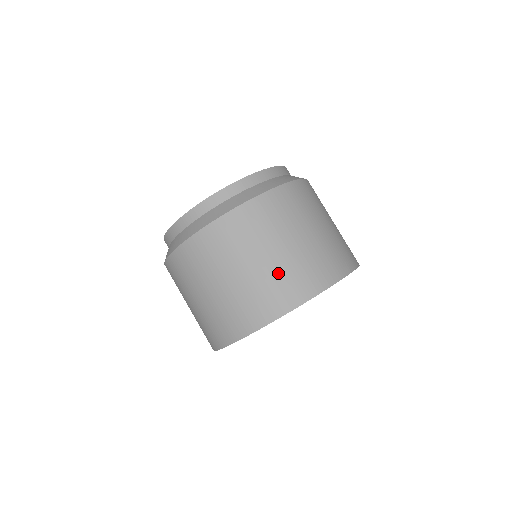
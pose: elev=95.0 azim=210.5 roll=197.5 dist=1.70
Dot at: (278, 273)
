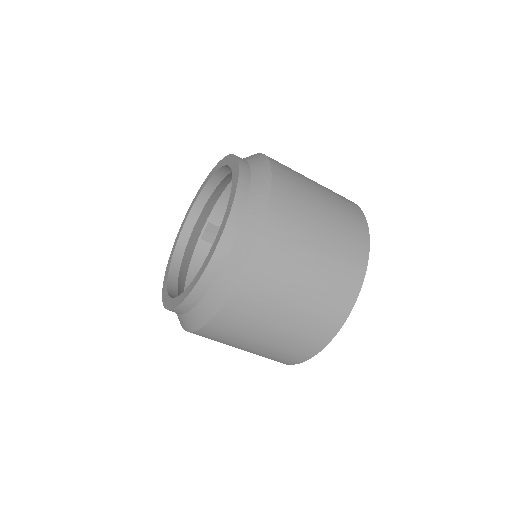
Dot at: (310, 313)
